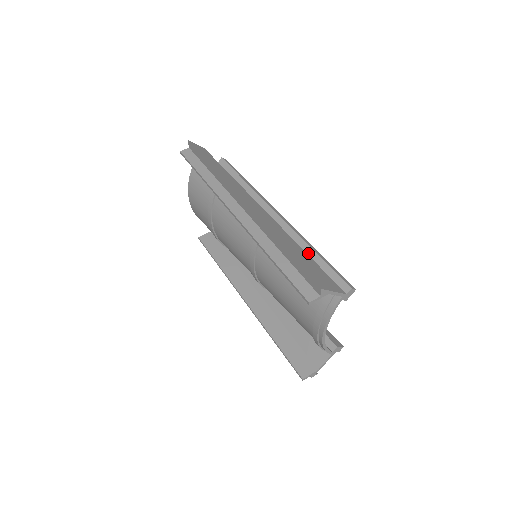
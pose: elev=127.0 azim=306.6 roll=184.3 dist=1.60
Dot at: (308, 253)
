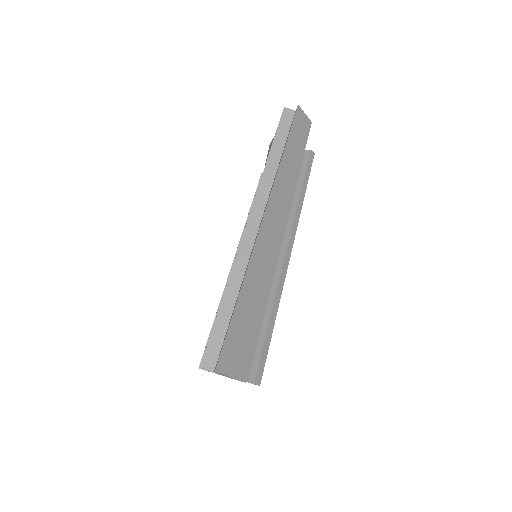
Dot at: (264, 318)
